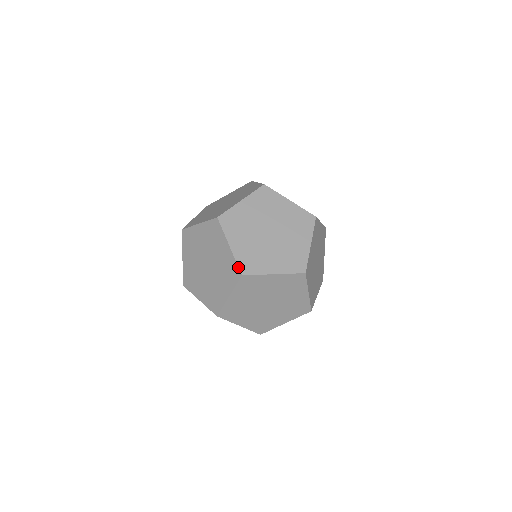
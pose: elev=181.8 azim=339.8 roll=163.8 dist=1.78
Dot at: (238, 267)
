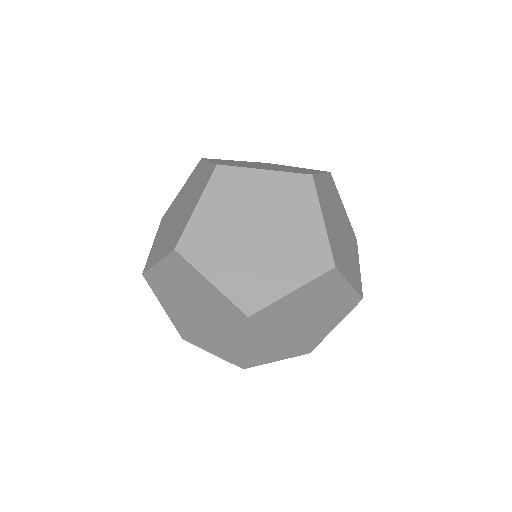
Dot at: (332, 253)
